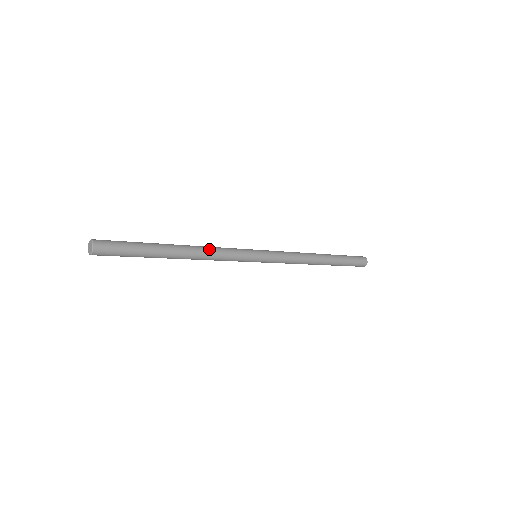
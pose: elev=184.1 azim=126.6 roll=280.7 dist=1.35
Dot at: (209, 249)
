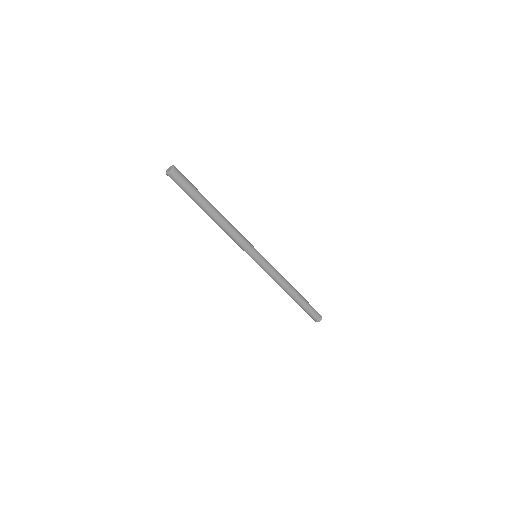
Dot at: occluded
